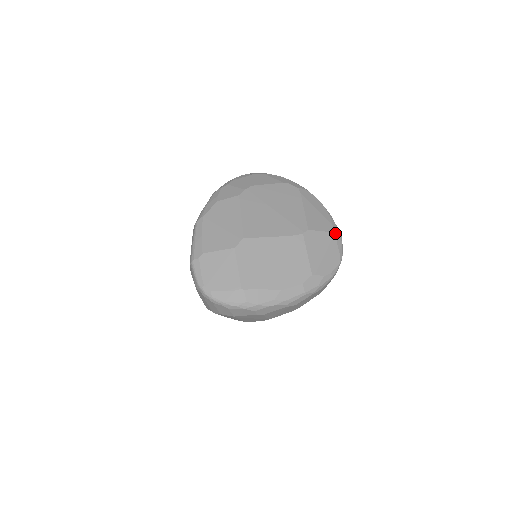
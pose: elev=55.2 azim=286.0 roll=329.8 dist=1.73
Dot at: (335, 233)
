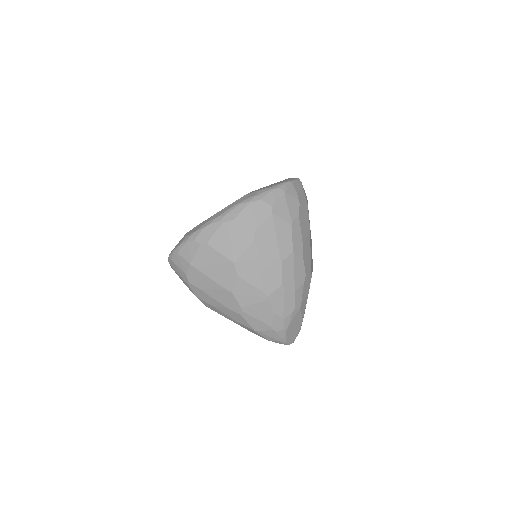
Dot at: (289, 178)
